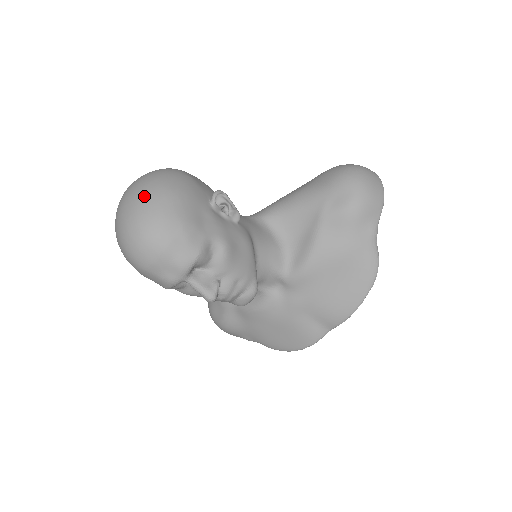
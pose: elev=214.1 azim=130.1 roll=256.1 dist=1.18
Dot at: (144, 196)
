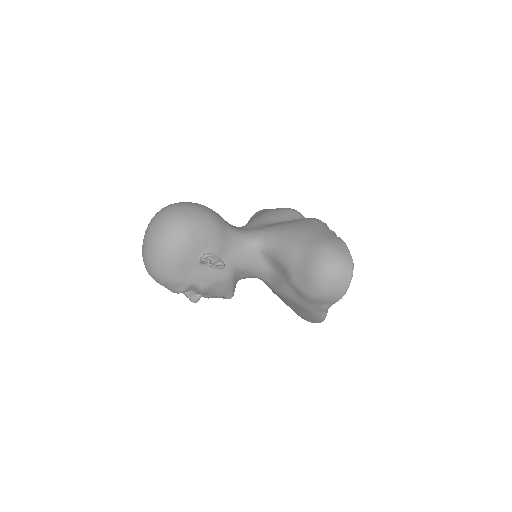
Dot at: (152, 251)
